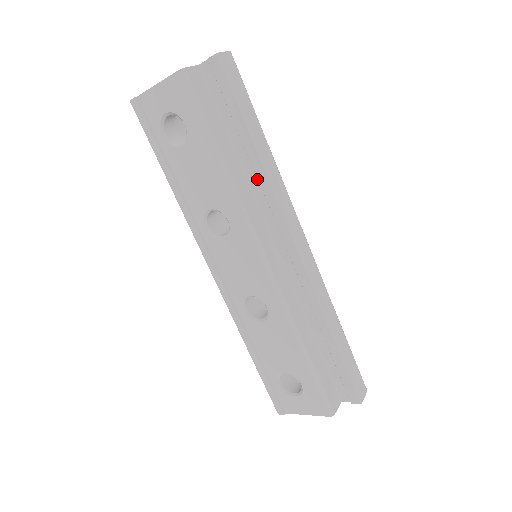
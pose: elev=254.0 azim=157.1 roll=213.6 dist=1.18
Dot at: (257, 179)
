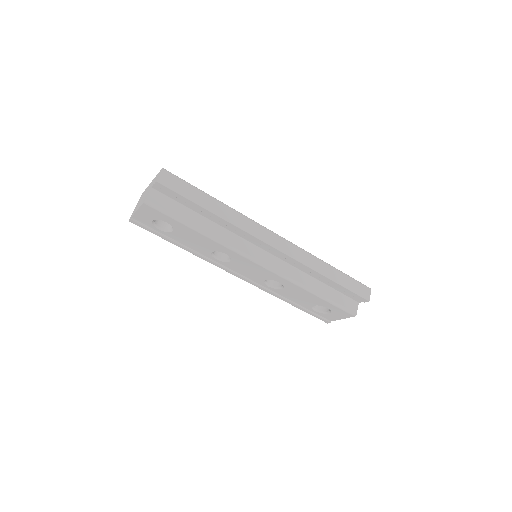
Dot at: (226, 225)
